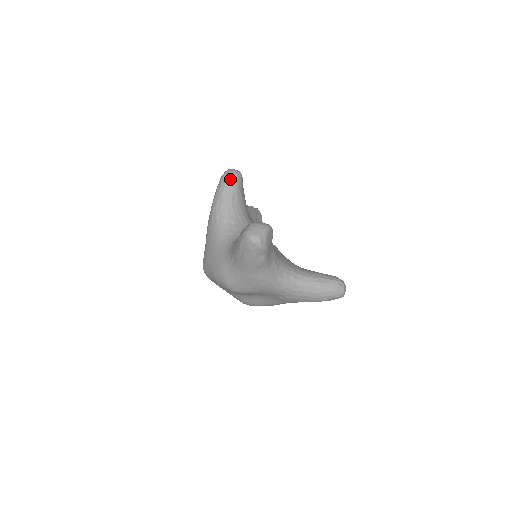
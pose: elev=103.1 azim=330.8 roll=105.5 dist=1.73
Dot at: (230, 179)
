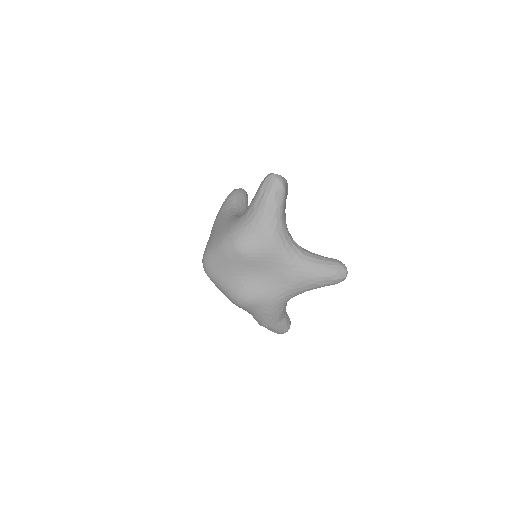
Dot at: (240, 190)
